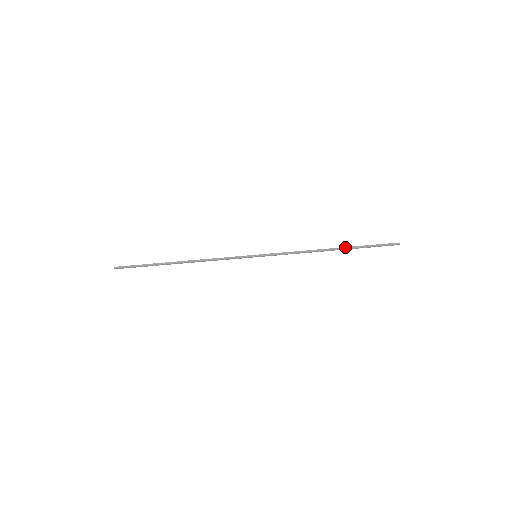
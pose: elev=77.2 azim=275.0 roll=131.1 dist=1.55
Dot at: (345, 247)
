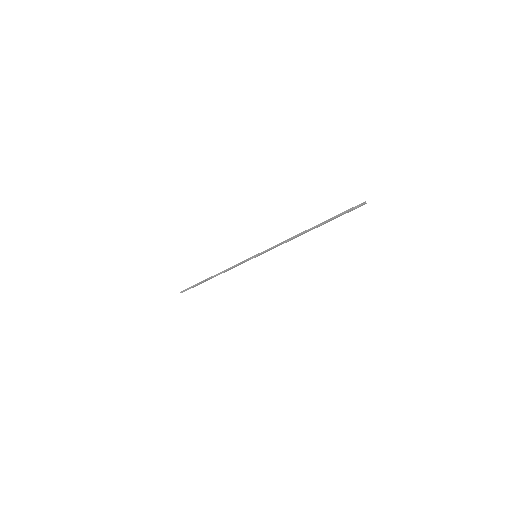
Dot at: (318, 226)
